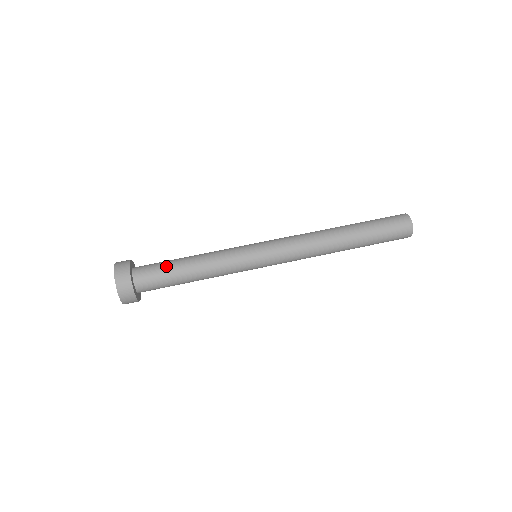
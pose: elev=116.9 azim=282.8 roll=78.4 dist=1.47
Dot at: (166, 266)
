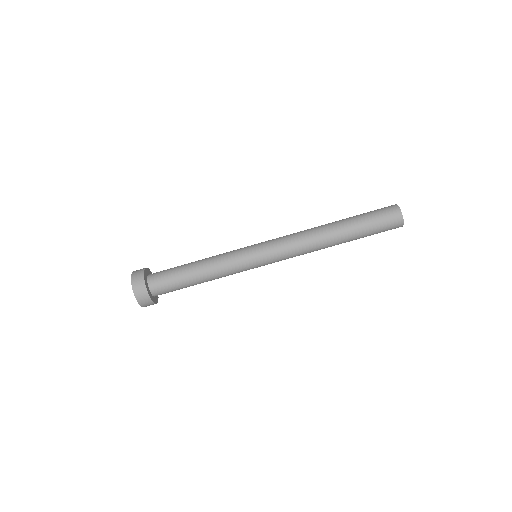
Dot at: (176, 275)
